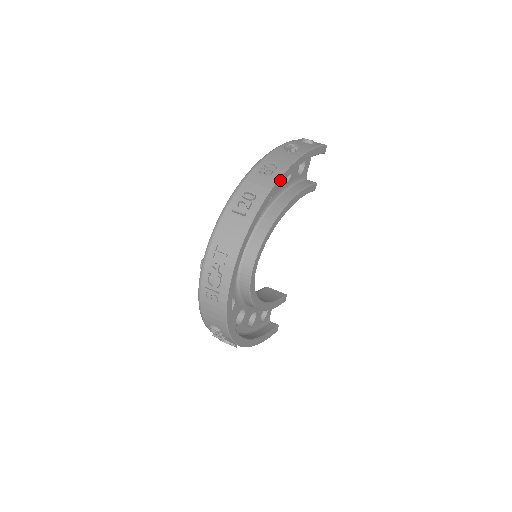
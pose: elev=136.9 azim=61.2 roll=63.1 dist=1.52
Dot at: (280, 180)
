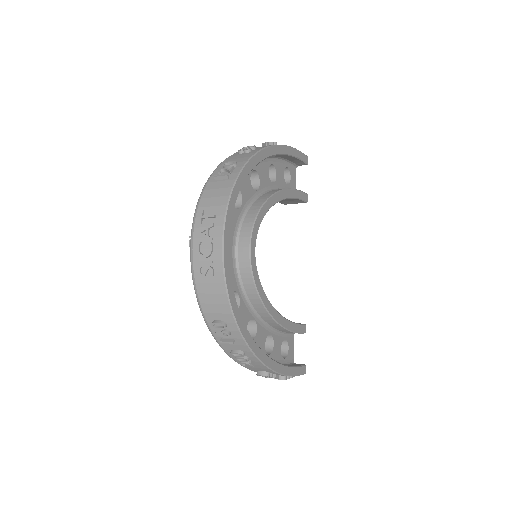
Dot at: (261, 154)
